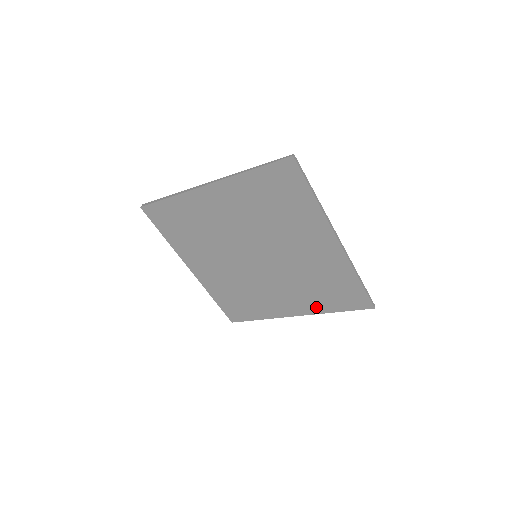
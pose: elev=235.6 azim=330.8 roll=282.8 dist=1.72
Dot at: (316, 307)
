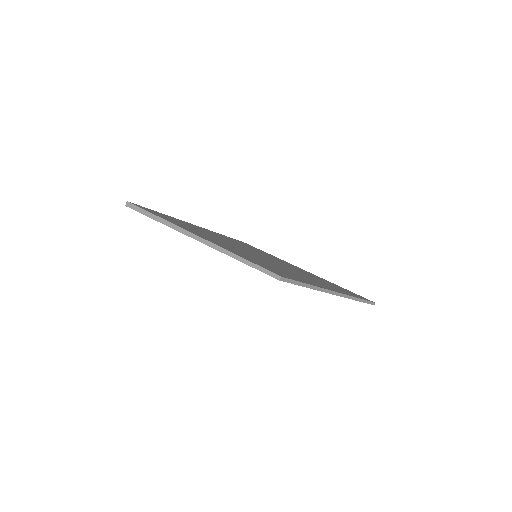
Dot at: occluded
